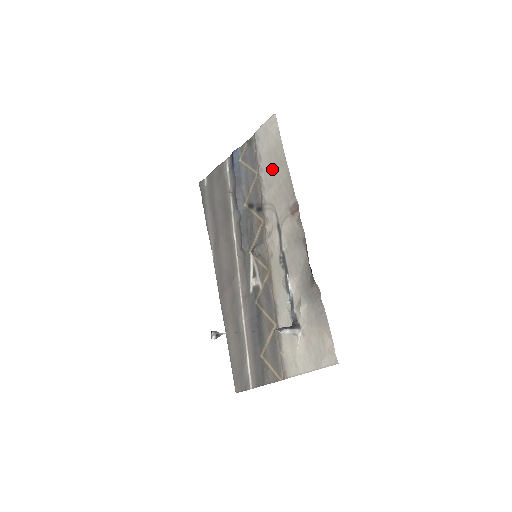
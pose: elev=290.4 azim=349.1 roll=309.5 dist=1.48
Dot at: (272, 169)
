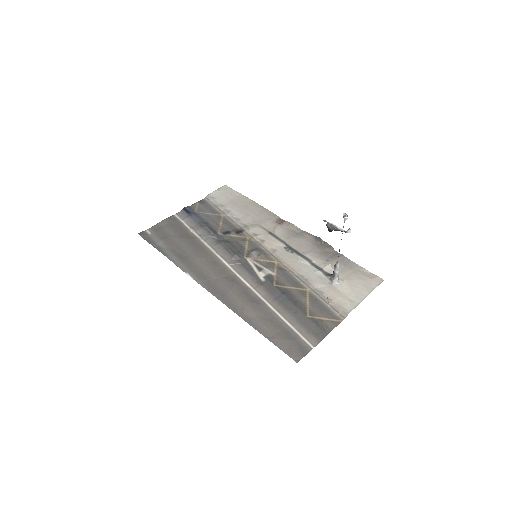
Dot at: (242, 208)
